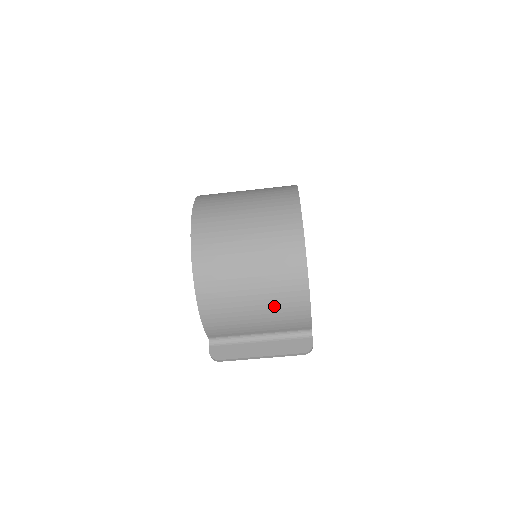
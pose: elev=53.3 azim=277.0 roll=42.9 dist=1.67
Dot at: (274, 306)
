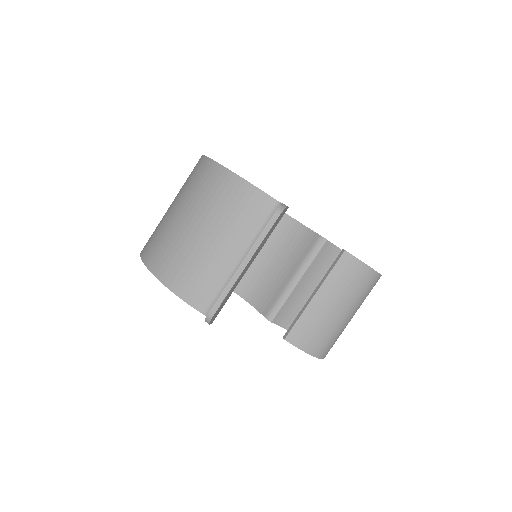
Dot at: (209, 208)
